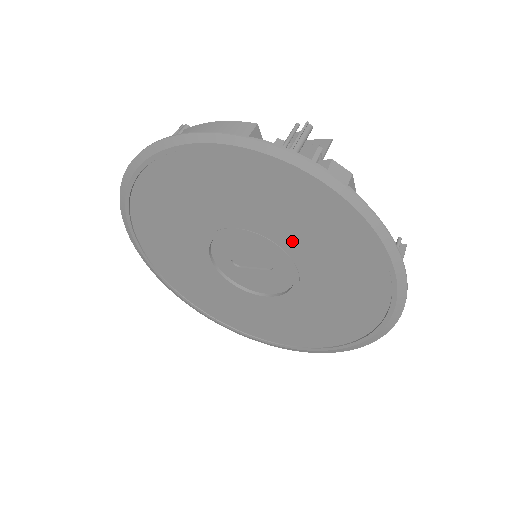
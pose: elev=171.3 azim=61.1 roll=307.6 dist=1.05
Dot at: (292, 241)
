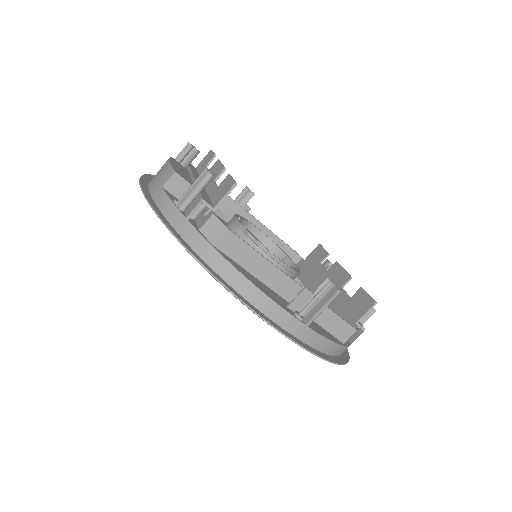
Dot at: occluded
